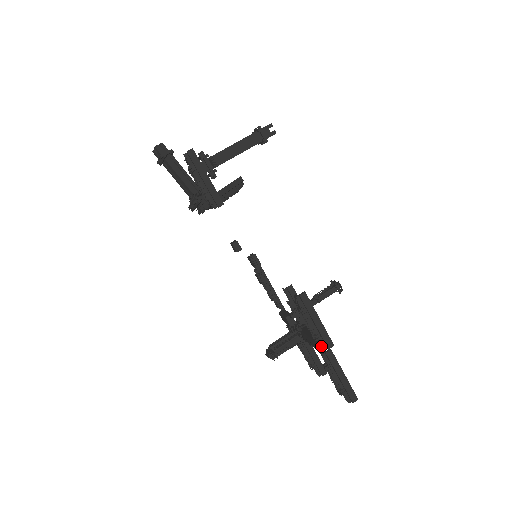
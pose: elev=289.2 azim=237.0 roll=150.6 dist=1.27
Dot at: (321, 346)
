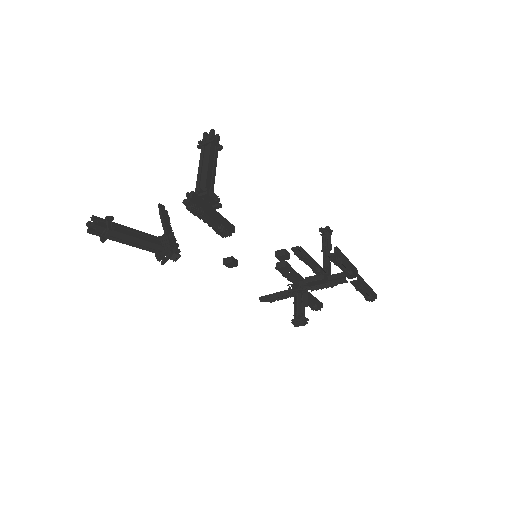
Dot at: (354, 277)
